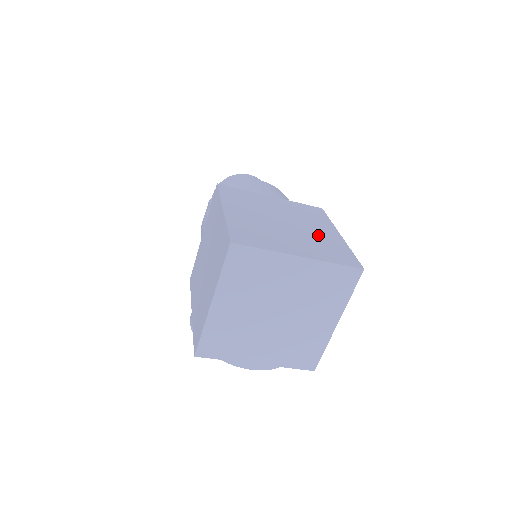
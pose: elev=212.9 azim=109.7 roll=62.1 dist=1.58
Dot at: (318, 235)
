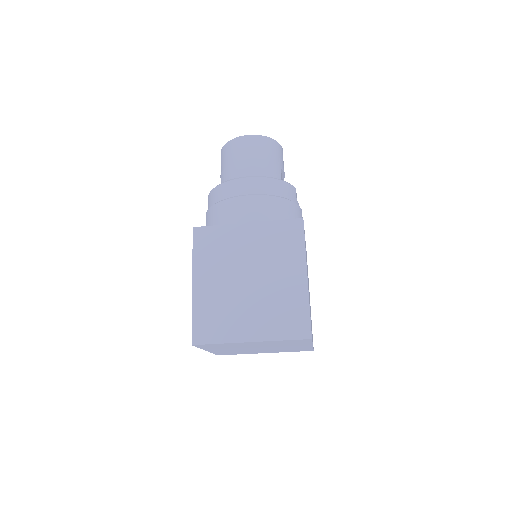
Dot at: (280, 290)
